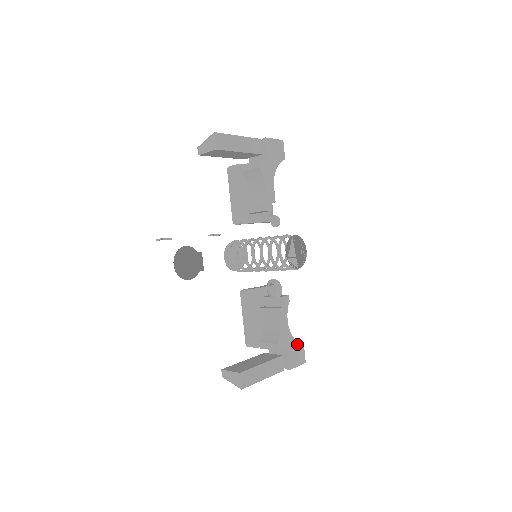
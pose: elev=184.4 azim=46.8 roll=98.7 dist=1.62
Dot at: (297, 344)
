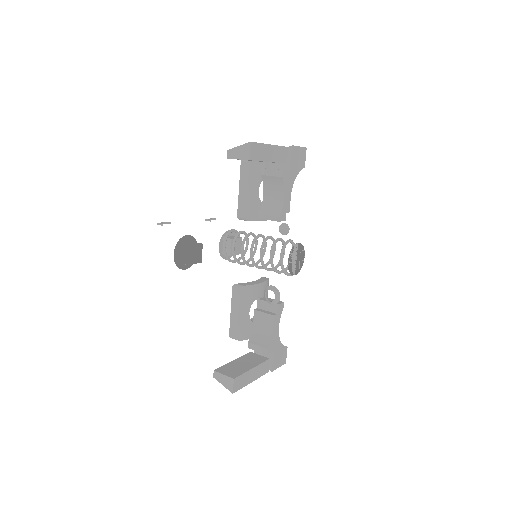
Dot at: (282, 347)
